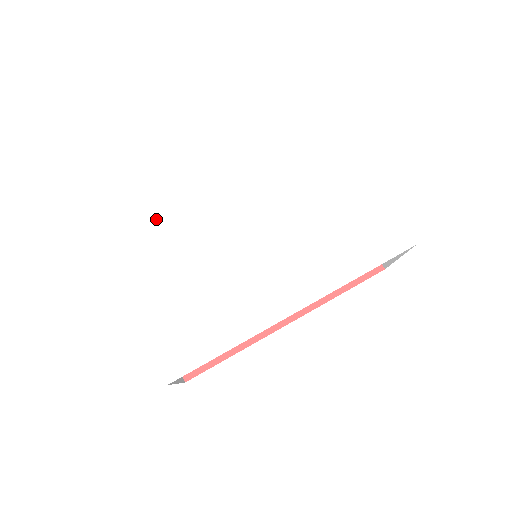
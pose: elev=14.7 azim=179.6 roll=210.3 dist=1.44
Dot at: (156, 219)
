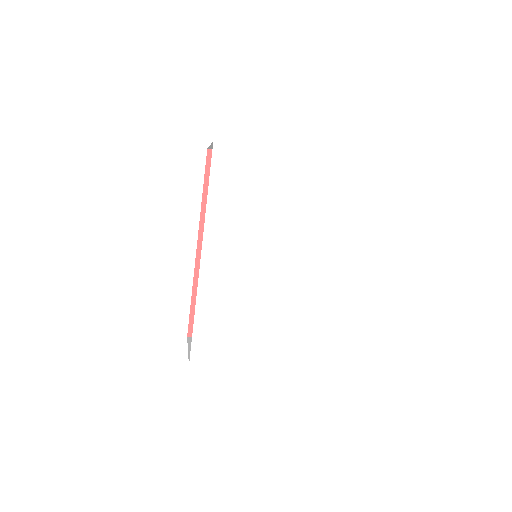
Dot at: (201, 317)
